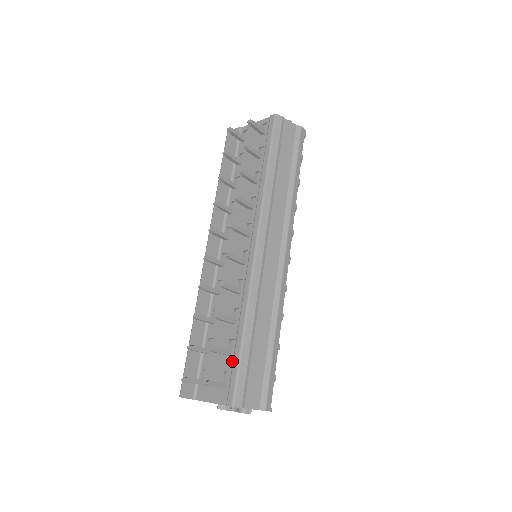
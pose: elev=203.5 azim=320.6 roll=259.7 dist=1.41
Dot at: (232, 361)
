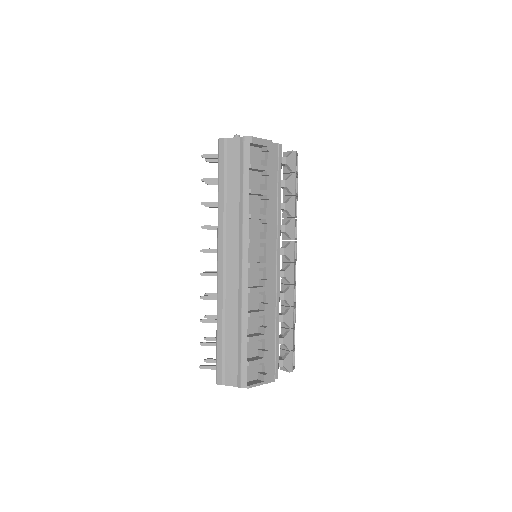
Dot at: occluded
